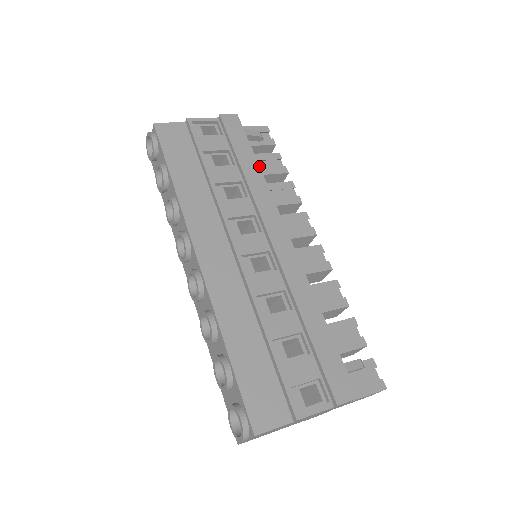
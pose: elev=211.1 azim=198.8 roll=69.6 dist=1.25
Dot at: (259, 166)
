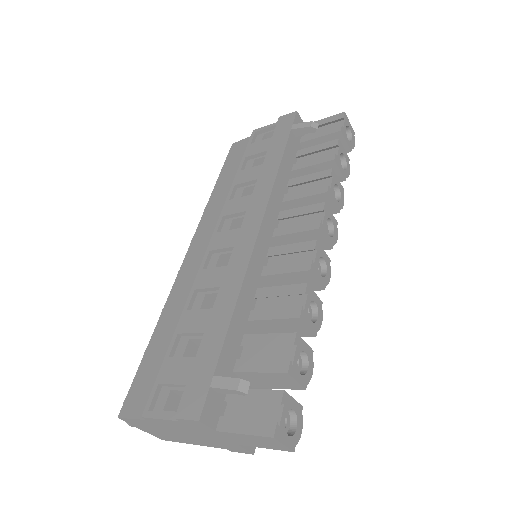
Dot at: (281, 159)
